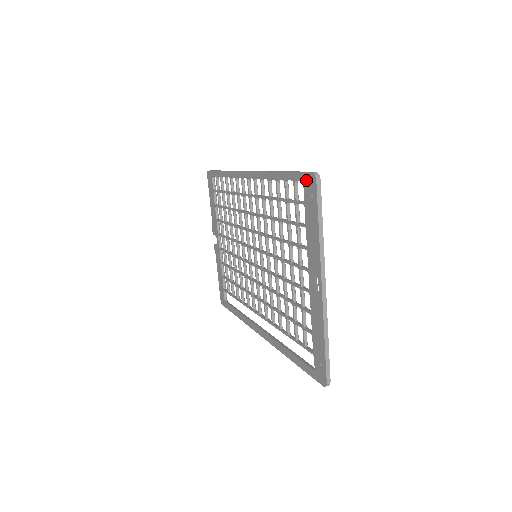
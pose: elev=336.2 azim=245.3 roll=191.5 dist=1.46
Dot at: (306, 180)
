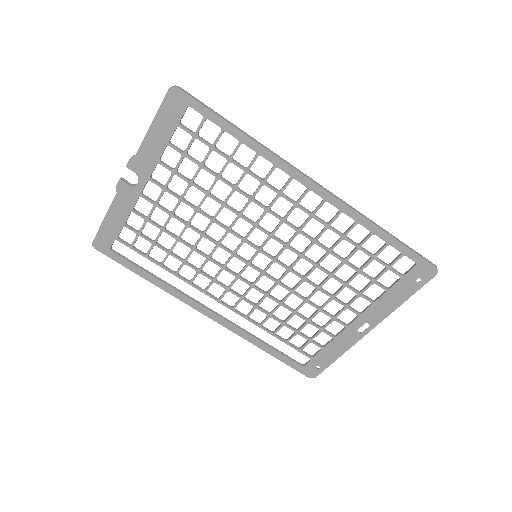
Dot at: (423, 267)
